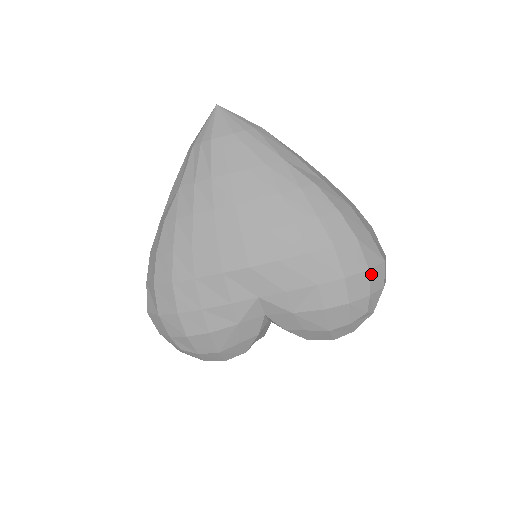
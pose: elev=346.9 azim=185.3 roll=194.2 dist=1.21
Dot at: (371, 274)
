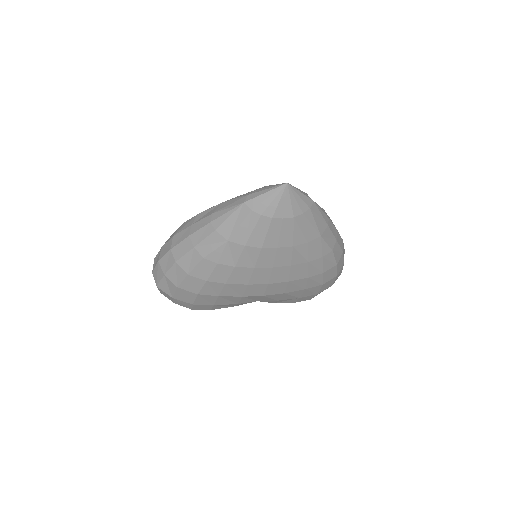
Dot at: occluded
